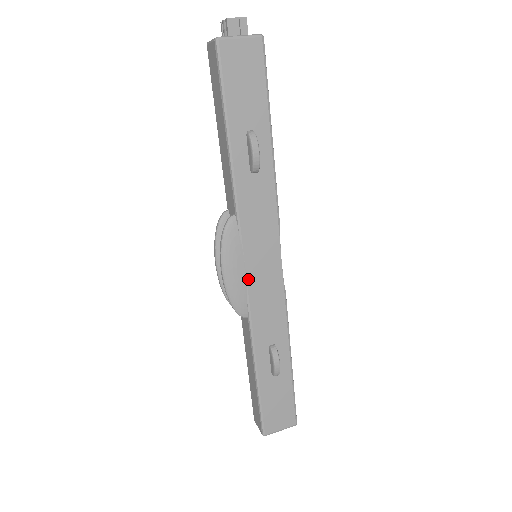
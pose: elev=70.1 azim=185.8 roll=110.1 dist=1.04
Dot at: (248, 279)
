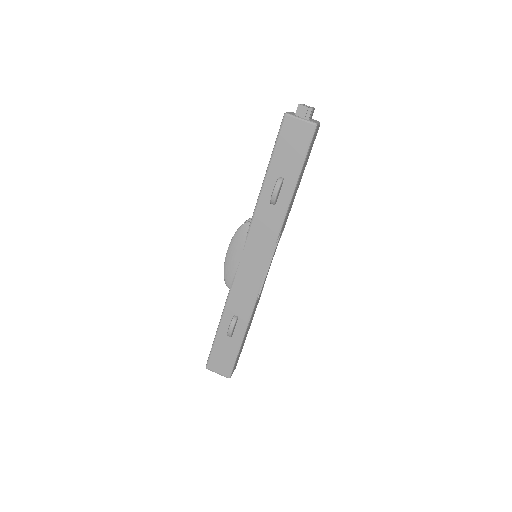
Dot at: (240, 265)
